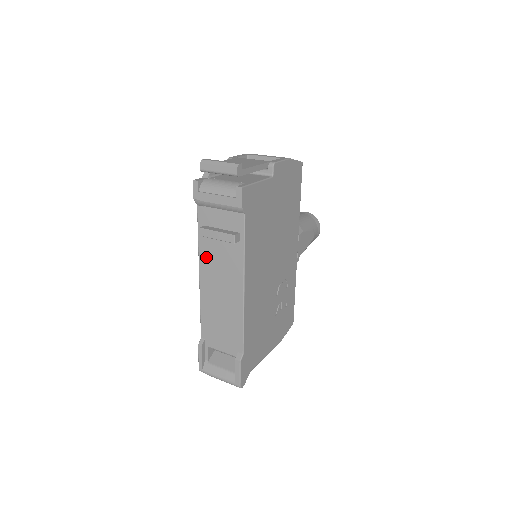
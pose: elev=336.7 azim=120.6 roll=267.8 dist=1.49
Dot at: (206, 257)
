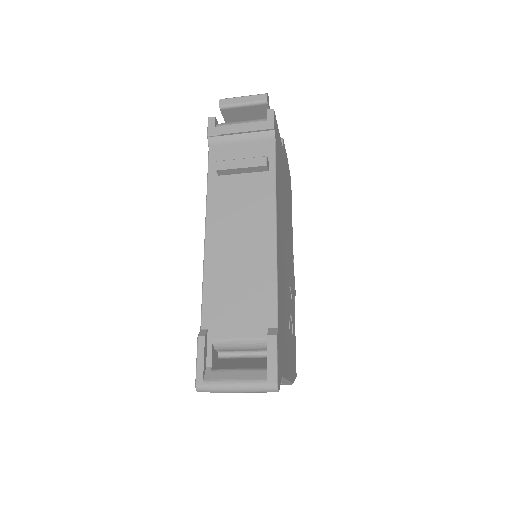
Dot at: (218, 203)
